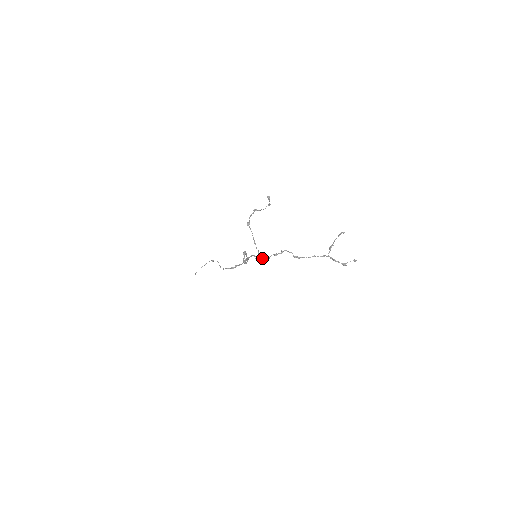
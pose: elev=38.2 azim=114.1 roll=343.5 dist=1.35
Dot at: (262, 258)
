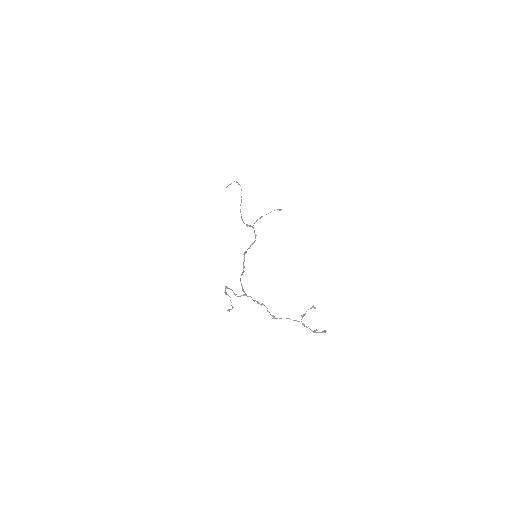
Dot at: occluded
